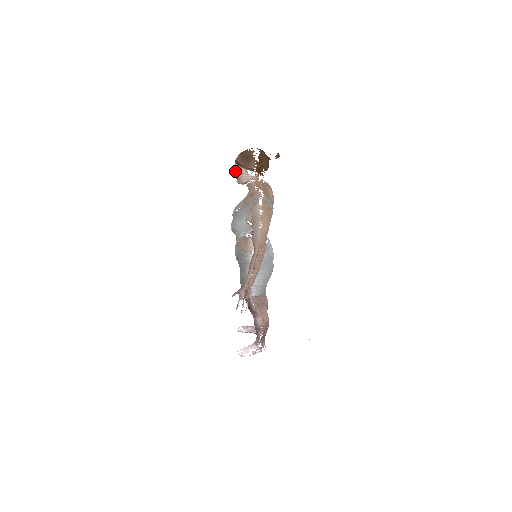
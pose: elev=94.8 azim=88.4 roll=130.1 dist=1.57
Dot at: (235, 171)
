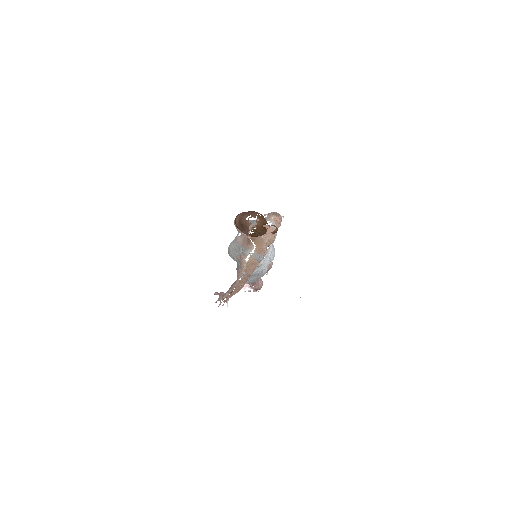
Dot at: occluded
